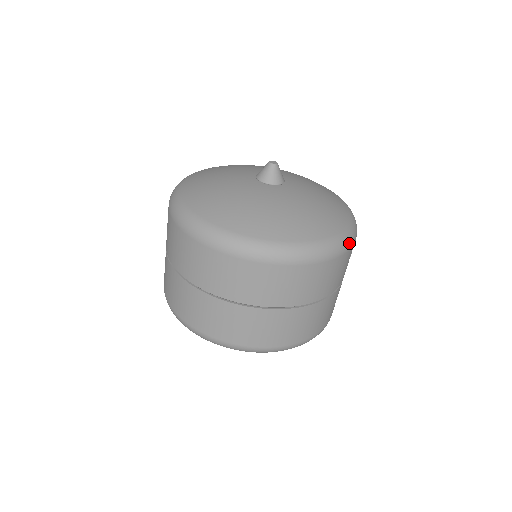
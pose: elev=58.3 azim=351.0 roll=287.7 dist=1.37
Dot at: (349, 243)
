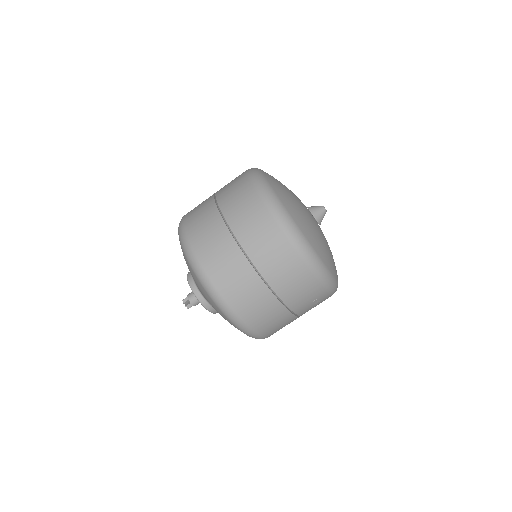
Dot at: (326, 282)
